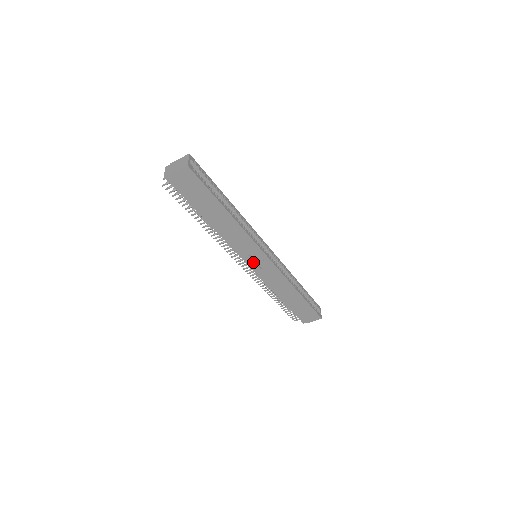
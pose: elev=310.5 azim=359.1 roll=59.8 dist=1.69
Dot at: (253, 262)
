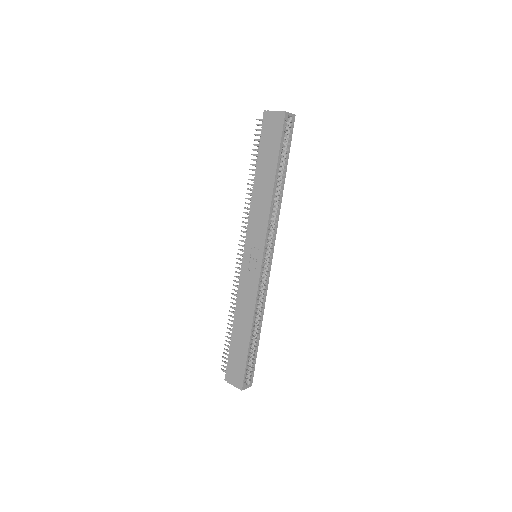
Dot at: (249, 255)
